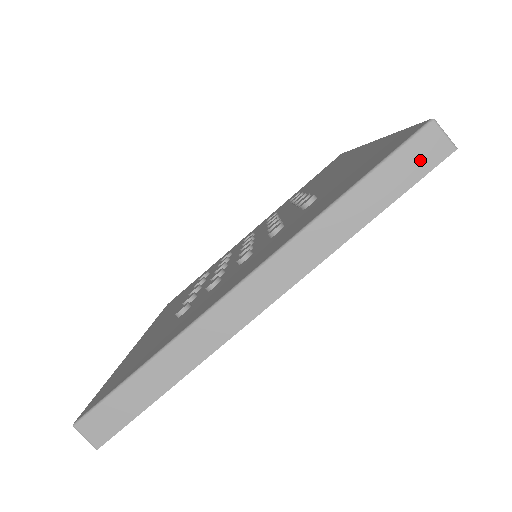
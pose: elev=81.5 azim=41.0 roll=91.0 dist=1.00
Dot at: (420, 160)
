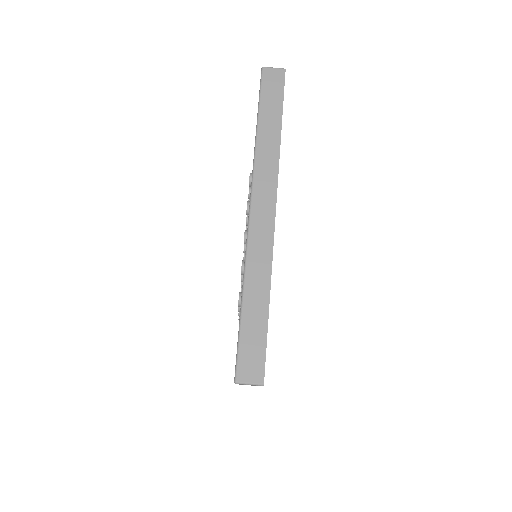
Dot at: (275, 85)
